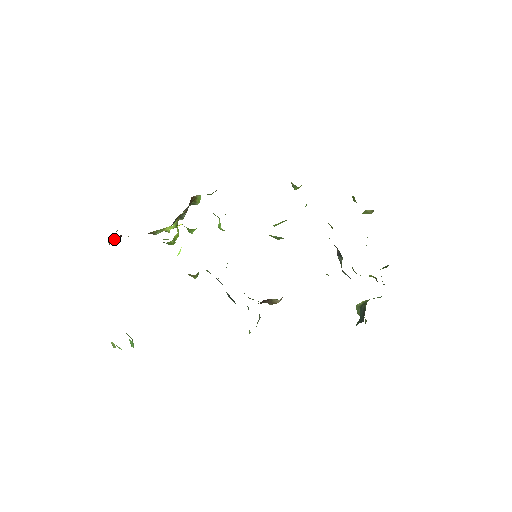
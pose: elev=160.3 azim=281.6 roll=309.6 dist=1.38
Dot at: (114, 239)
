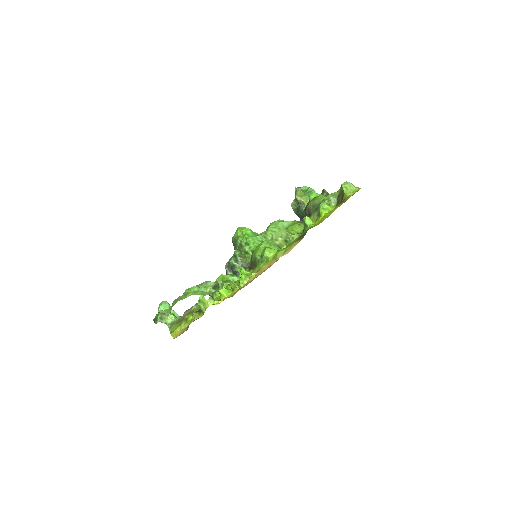
Dot at: occluded
